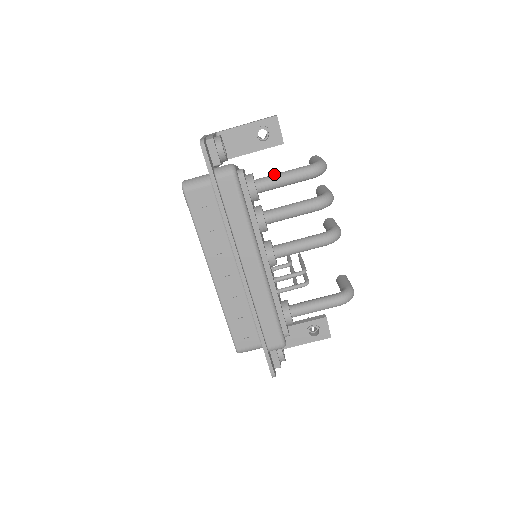
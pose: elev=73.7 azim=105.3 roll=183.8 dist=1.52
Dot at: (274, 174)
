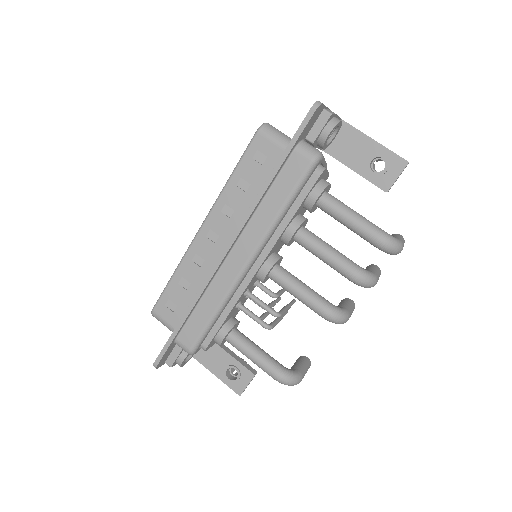
Dot at: occluded
